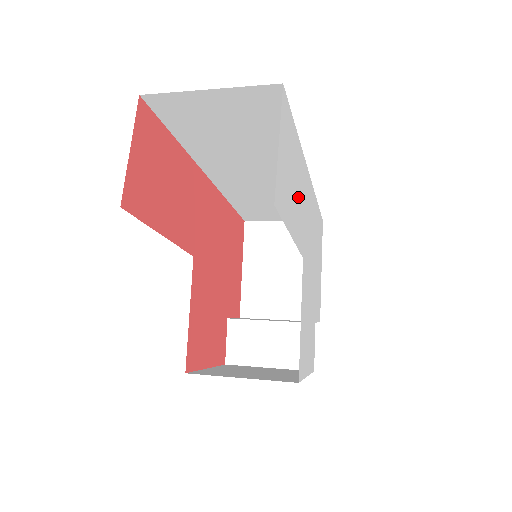
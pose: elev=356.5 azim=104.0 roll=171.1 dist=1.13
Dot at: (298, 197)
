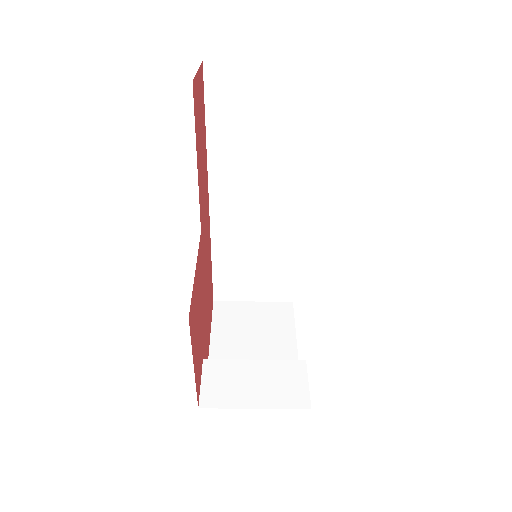
Dot at: occluded
